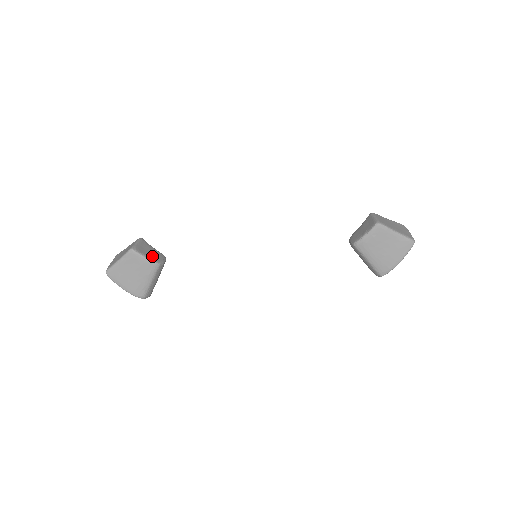
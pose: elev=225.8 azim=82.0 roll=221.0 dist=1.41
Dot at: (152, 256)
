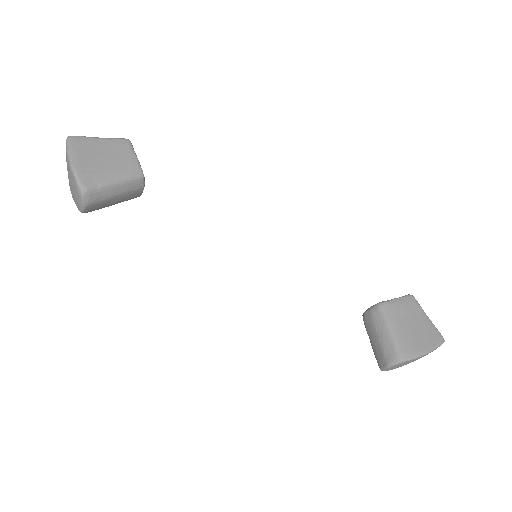
Dot at: occluded
